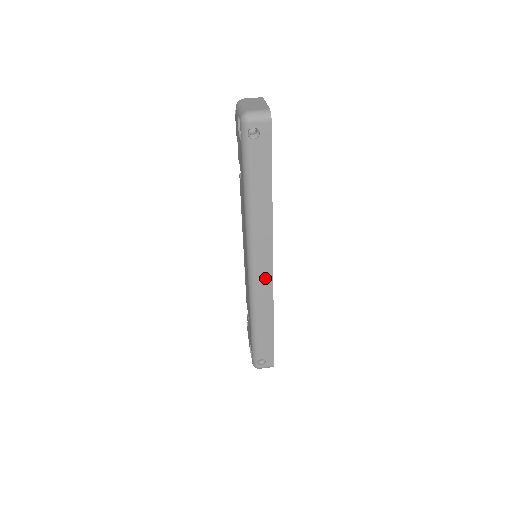
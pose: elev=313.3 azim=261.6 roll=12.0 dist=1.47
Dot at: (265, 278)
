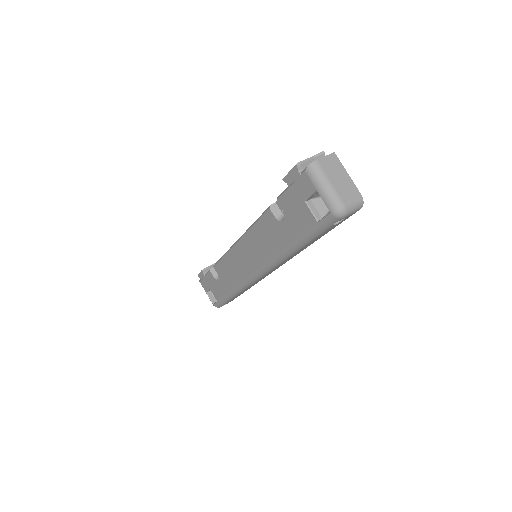
Dot at: (266, 275)
